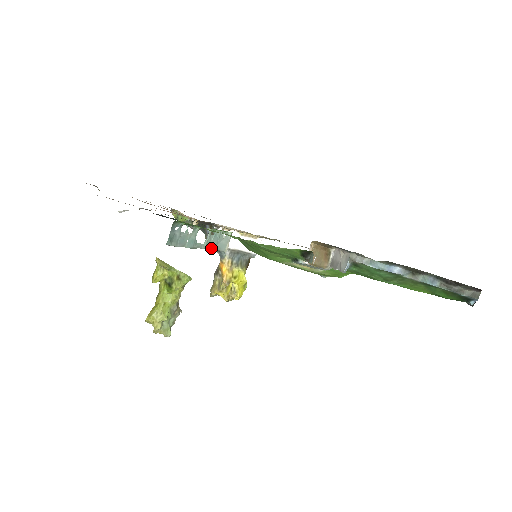
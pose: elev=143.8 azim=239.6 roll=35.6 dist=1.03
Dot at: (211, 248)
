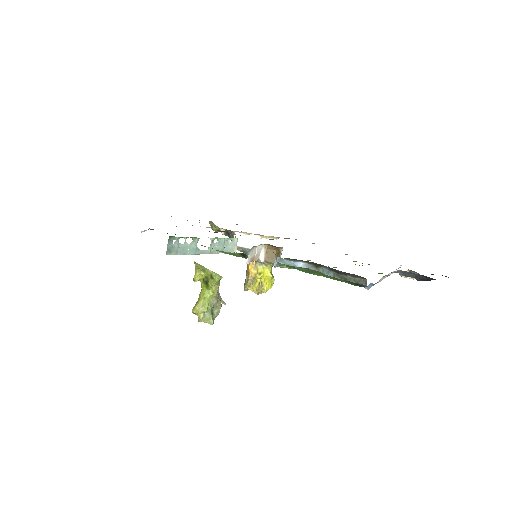
Dot at: (218, 253)
